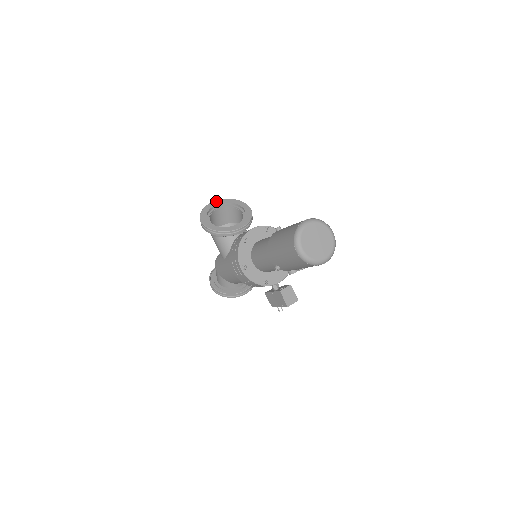
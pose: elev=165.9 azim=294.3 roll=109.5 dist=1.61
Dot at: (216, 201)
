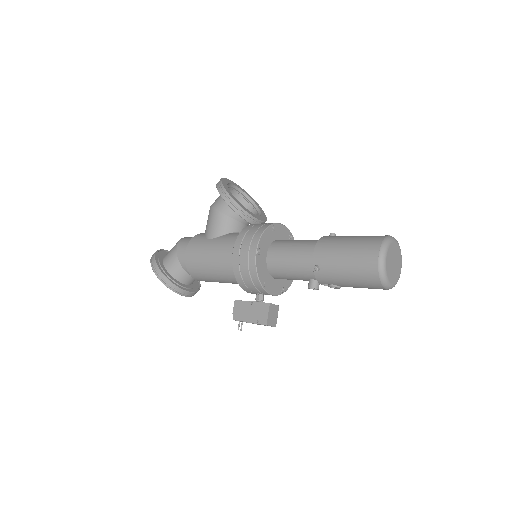
Dot at: (235, 183)
